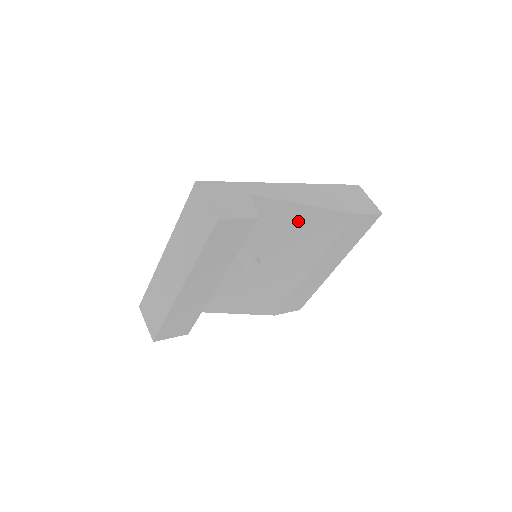
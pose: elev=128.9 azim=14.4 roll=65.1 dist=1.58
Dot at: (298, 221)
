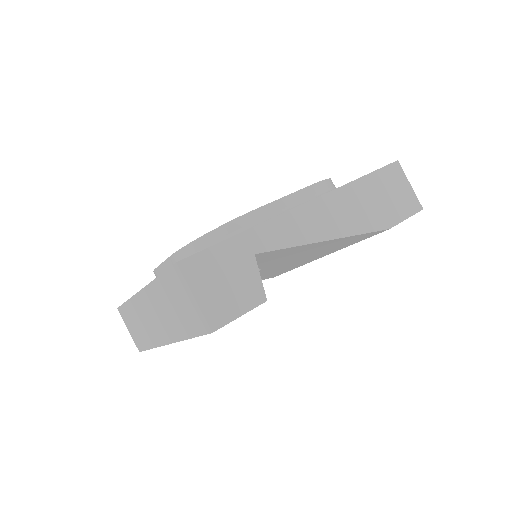
Dot at: (314, 247)
